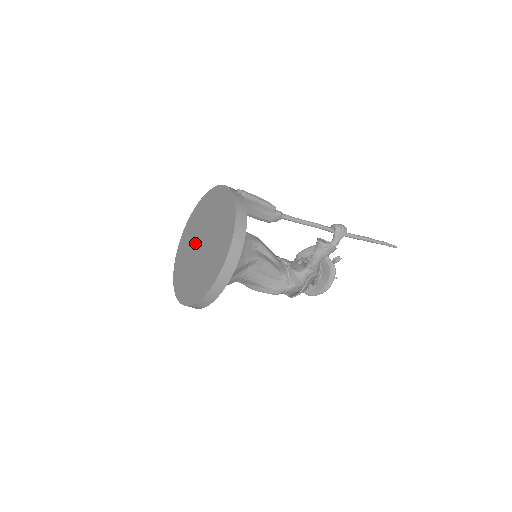
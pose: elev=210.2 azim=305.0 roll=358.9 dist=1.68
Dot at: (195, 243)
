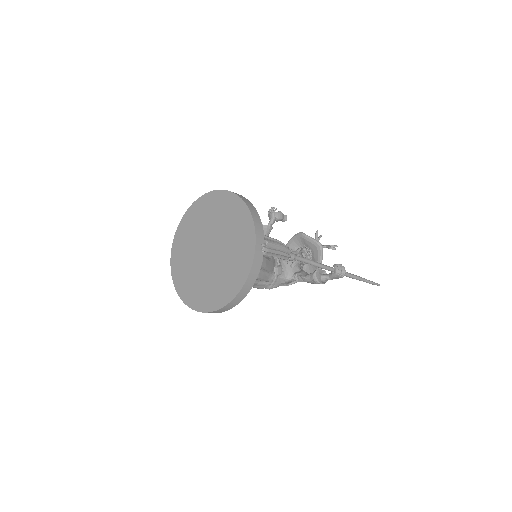
Dot at: (205, 236)
